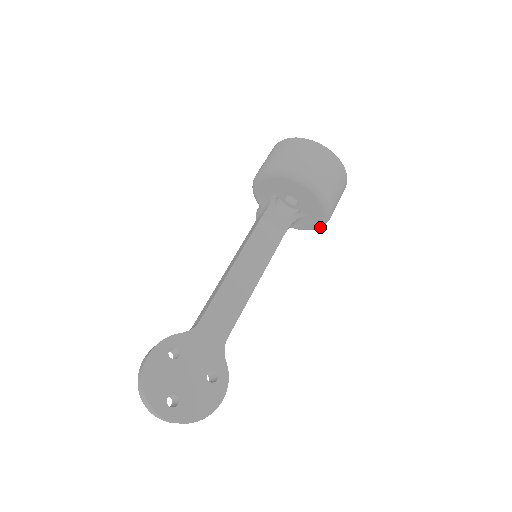
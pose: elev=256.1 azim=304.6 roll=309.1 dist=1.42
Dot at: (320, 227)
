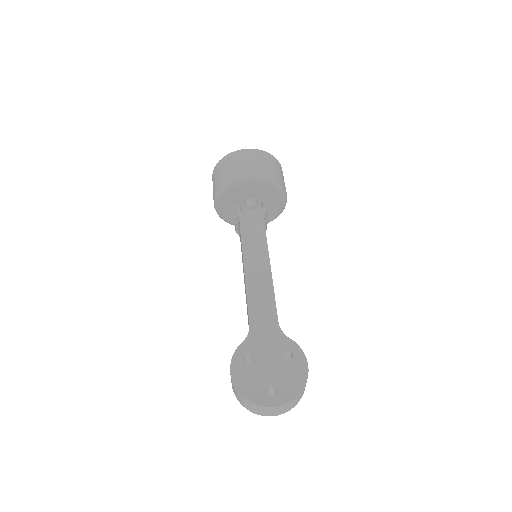
Dot at: (285, 205)
